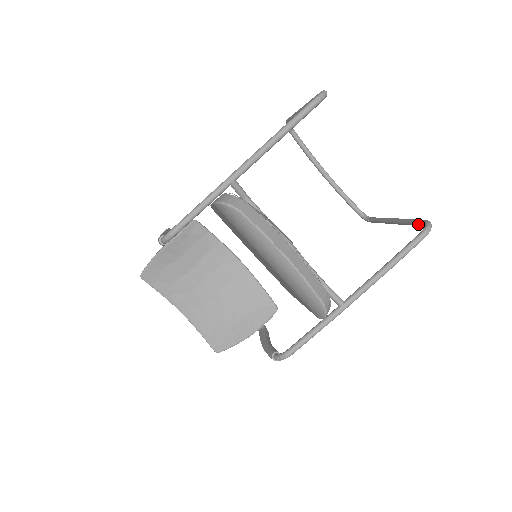
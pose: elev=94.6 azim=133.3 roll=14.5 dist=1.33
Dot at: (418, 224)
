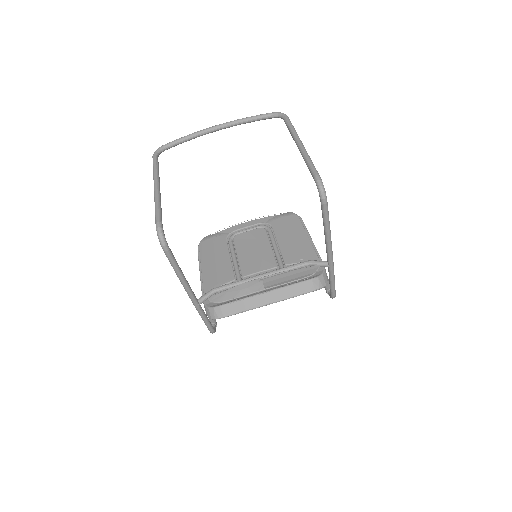
Dot at: occluded
